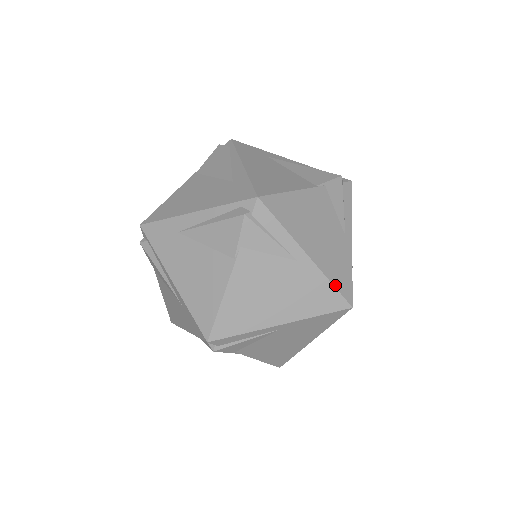
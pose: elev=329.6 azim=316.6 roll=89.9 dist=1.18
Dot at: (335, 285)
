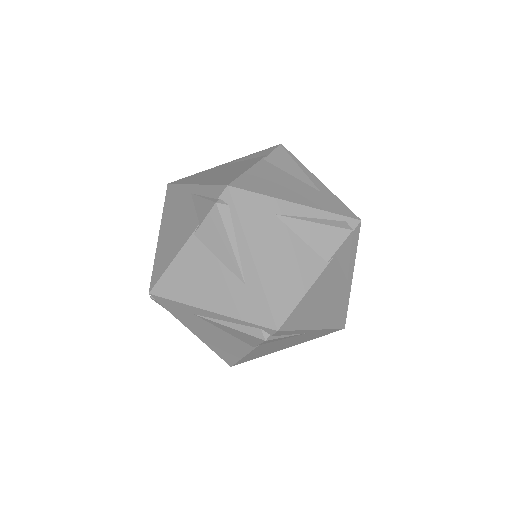
Dot at: (334, 327)
